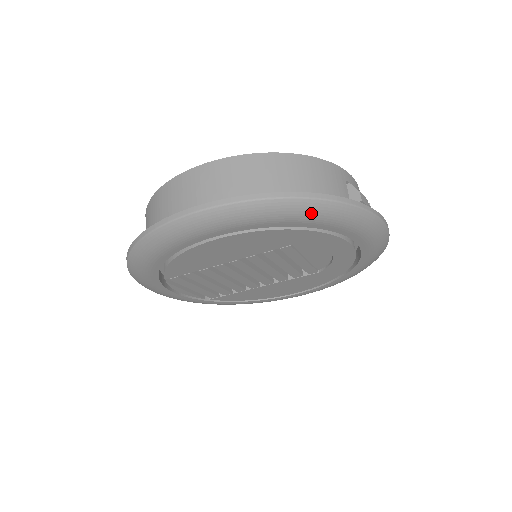
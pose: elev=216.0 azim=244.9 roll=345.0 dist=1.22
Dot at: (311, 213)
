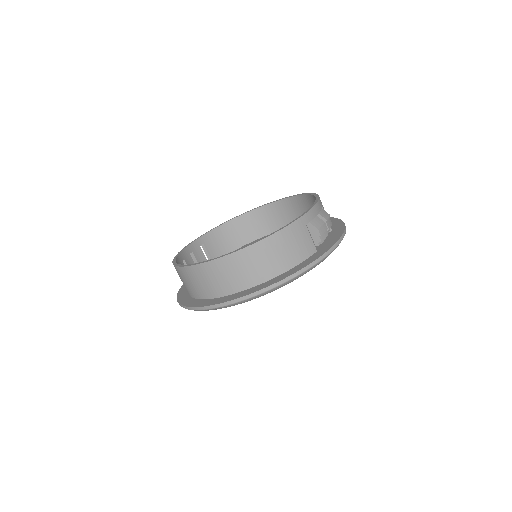
Dot at: occluded
